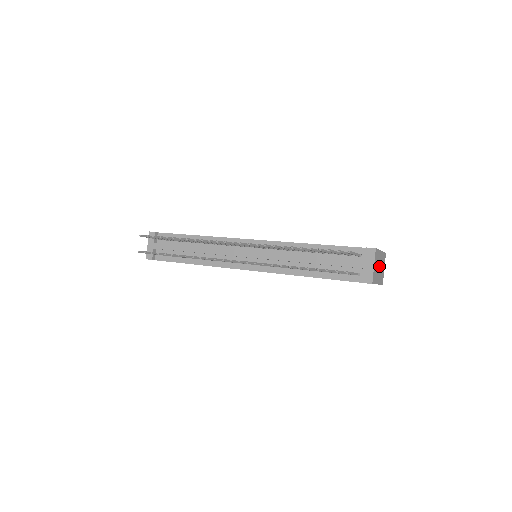
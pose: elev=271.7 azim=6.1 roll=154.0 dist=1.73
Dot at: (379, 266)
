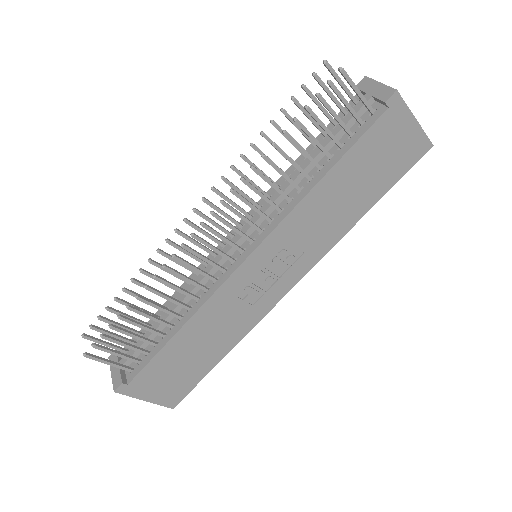
Dot at: occluded
